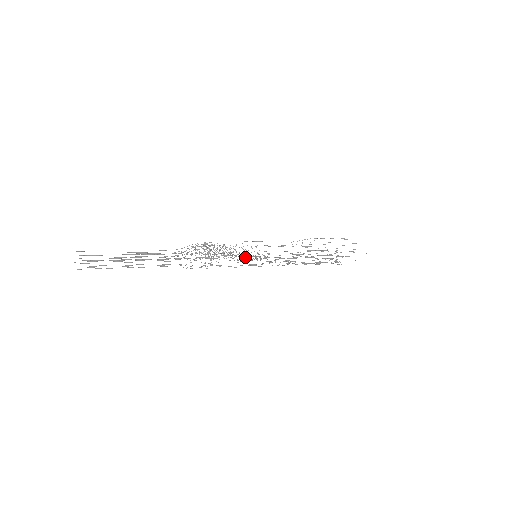
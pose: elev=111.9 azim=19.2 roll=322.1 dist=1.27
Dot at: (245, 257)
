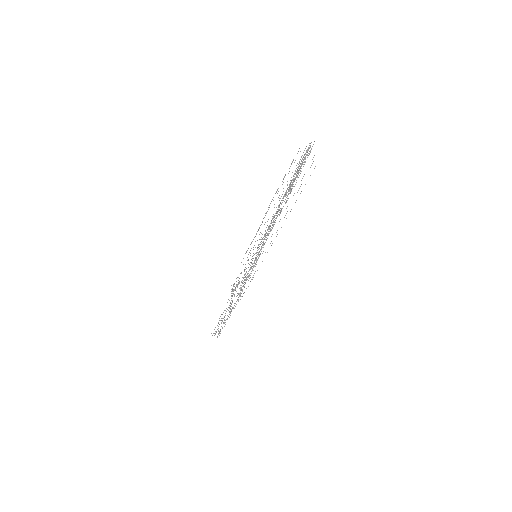
Dot at: (252, 256)
